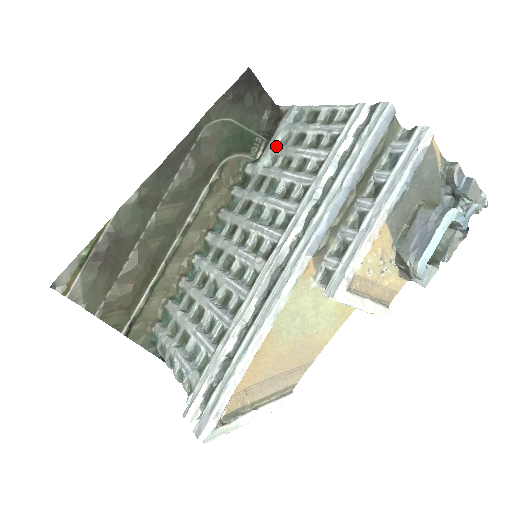
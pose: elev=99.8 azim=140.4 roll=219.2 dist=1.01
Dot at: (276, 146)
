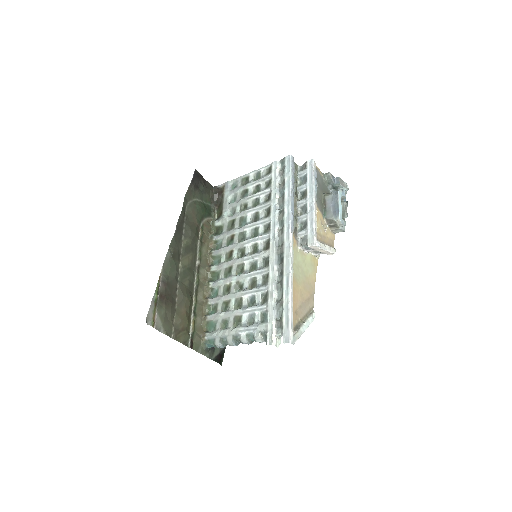
Dot at: (230, 203)
